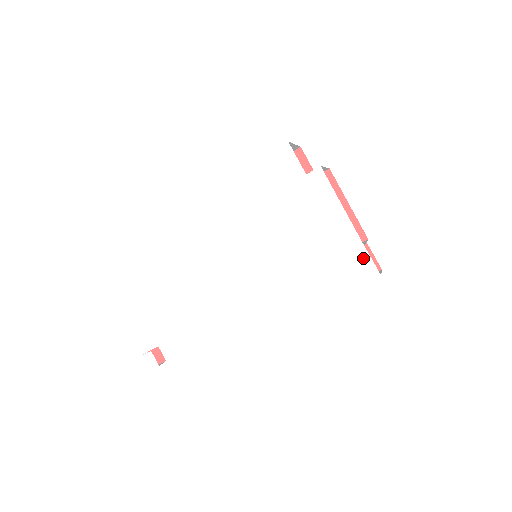
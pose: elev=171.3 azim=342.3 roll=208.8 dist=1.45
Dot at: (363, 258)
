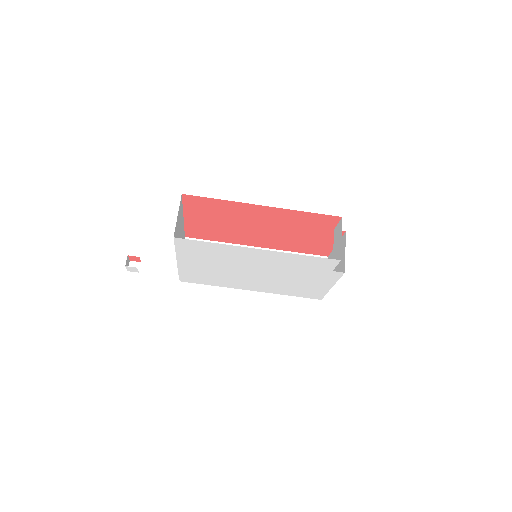
Dot at: (321, 295)
